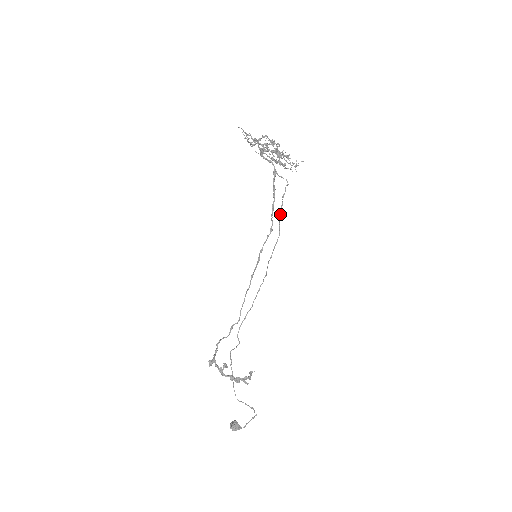
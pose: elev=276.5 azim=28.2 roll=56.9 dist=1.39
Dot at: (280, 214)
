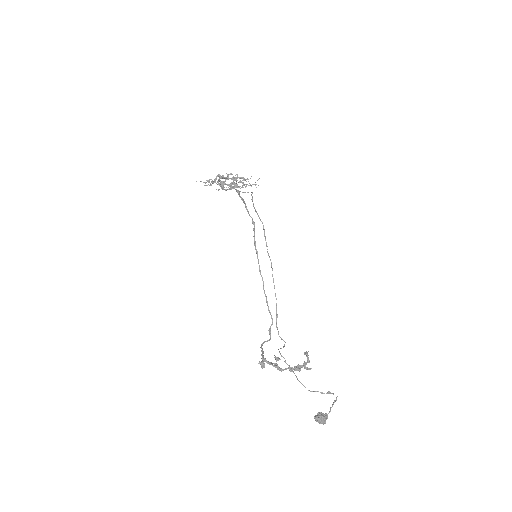
Dot at: (255, 209)
